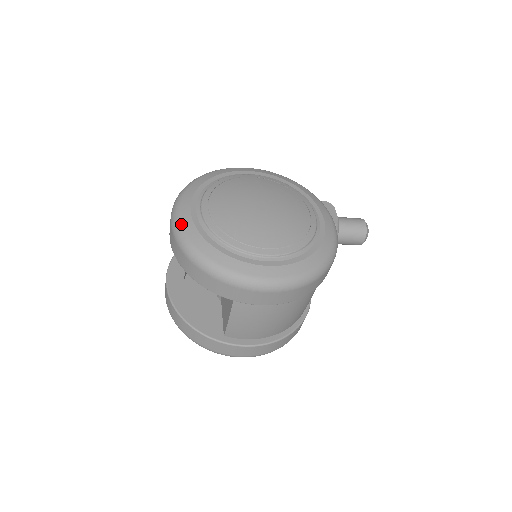
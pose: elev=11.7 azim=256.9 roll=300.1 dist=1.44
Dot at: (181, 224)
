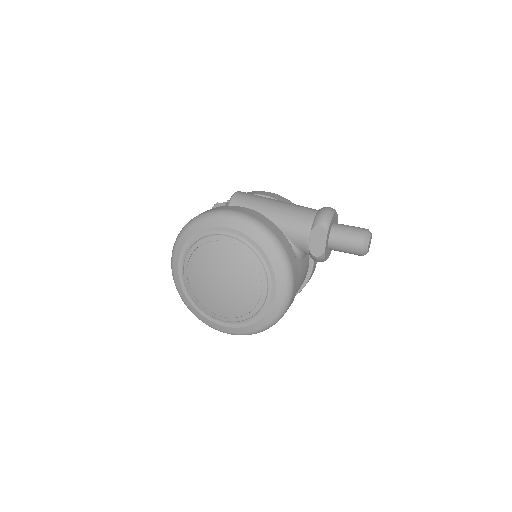
Dot at: (174, 277)
